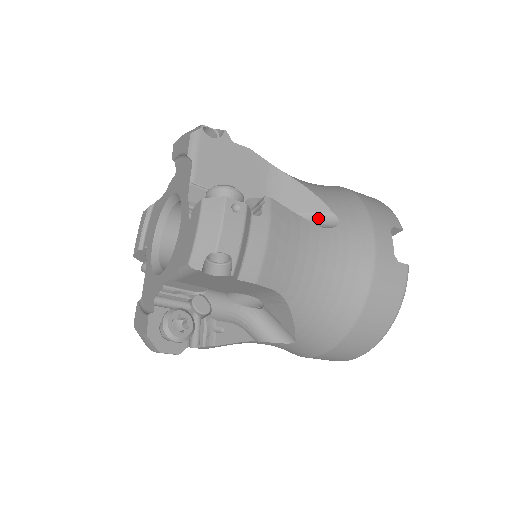
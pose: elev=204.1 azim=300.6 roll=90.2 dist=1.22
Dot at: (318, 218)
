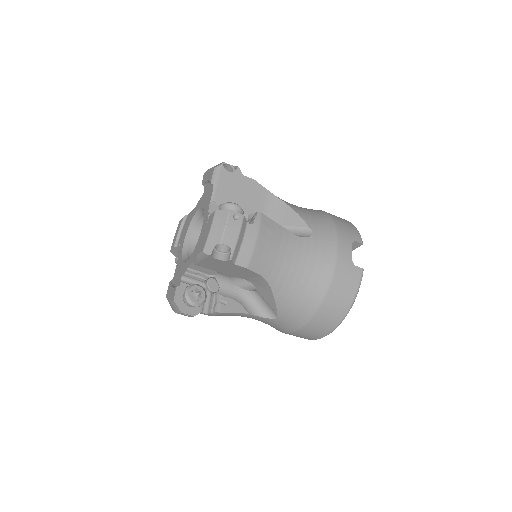
Dot at: (298, 230)
